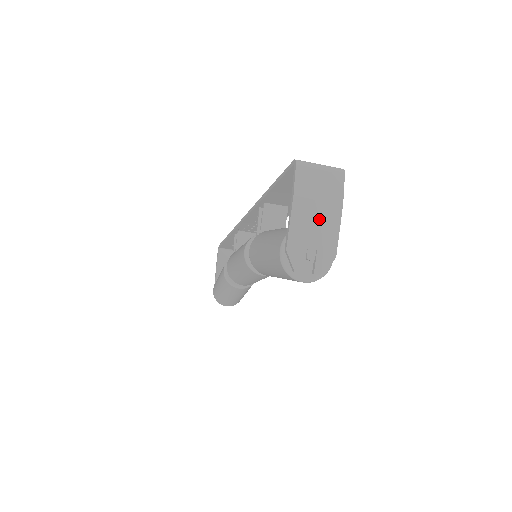
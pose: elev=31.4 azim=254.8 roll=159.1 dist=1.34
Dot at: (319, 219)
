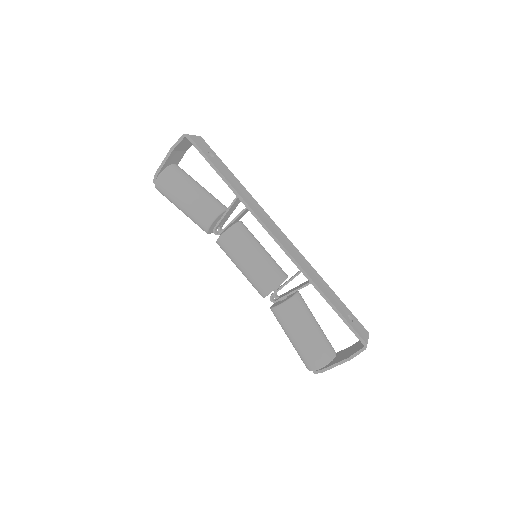
Dot at: occluded
